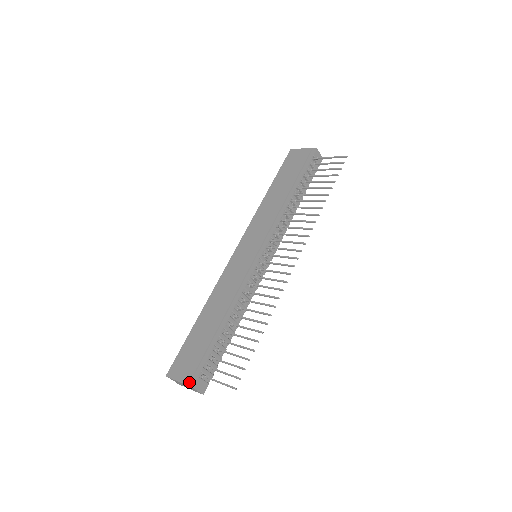
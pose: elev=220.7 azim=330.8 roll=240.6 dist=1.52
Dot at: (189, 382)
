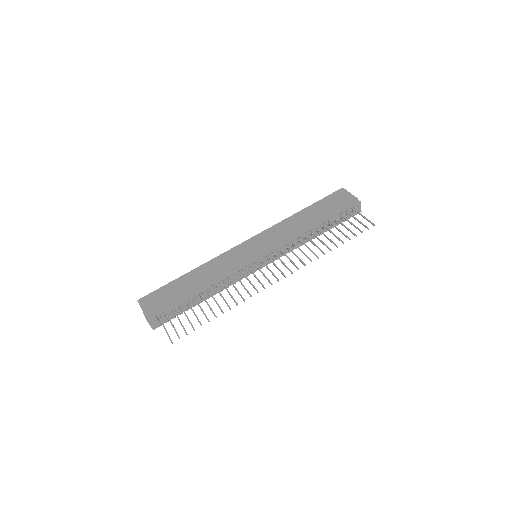
Dot at: (148, 316)
